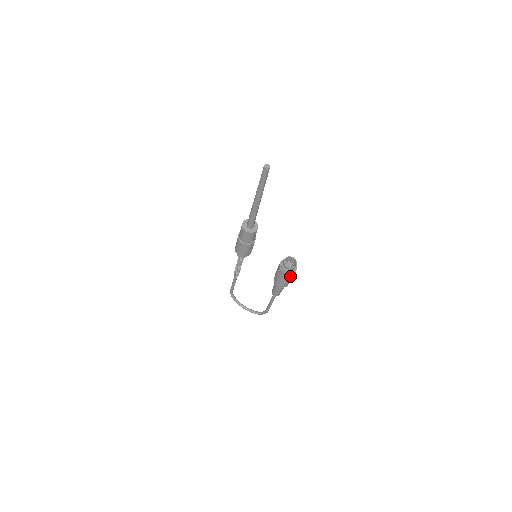
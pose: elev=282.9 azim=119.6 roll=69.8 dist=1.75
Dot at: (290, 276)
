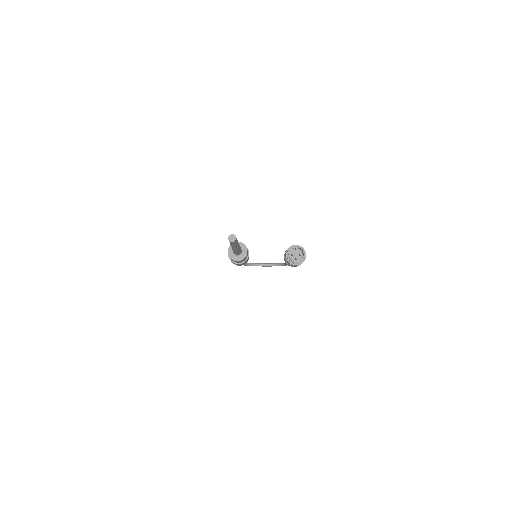
Dot at: occluded
